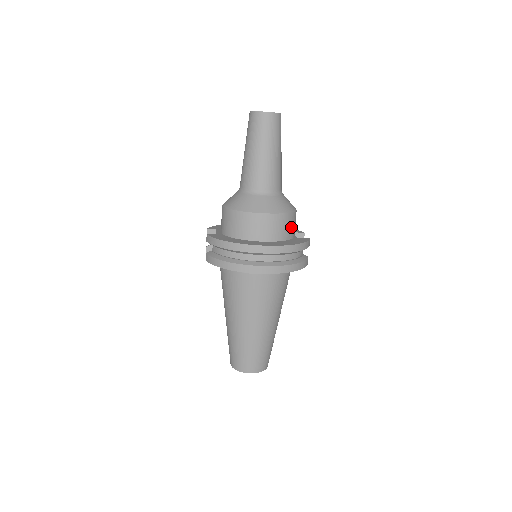
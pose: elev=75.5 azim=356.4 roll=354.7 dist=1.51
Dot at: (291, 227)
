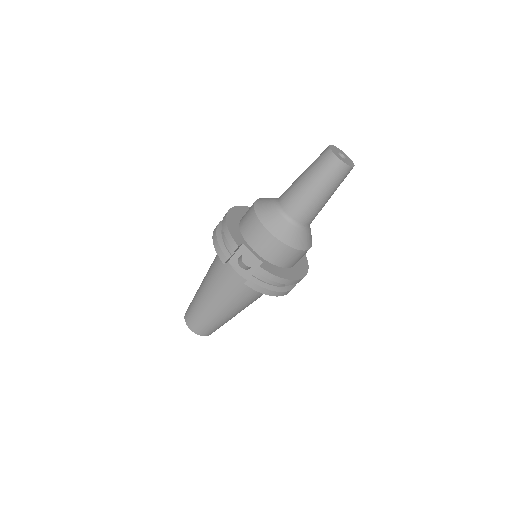
Dot at: occluded
